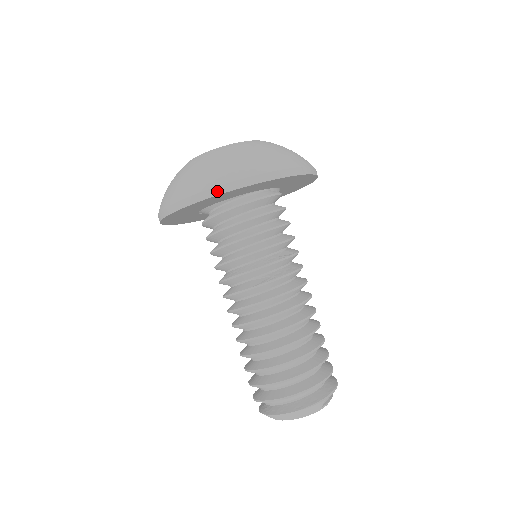
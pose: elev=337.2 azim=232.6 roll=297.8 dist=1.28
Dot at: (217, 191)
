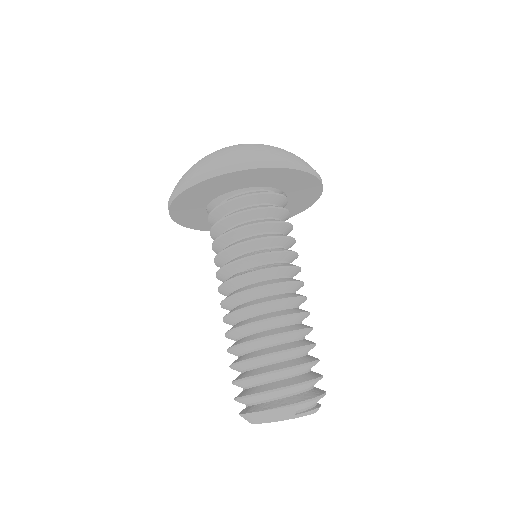
Dot at: (199, 179)
